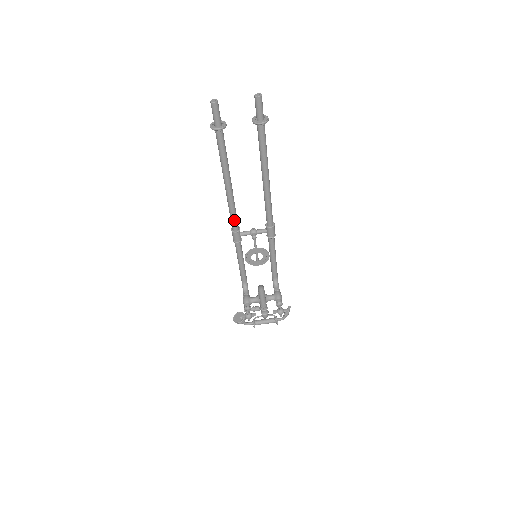
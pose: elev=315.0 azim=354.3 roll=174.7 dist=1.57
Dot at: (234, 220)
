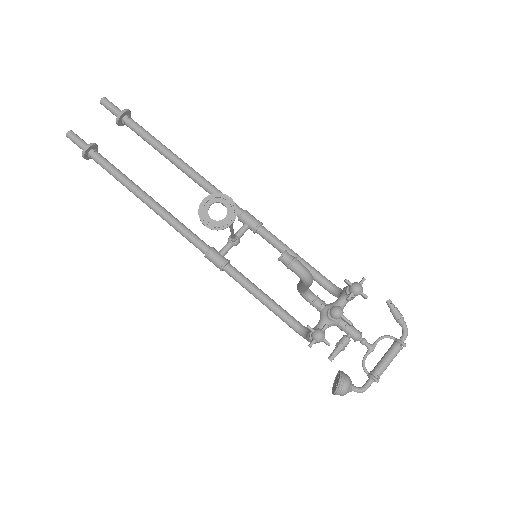
Dot at: (193, 238)
